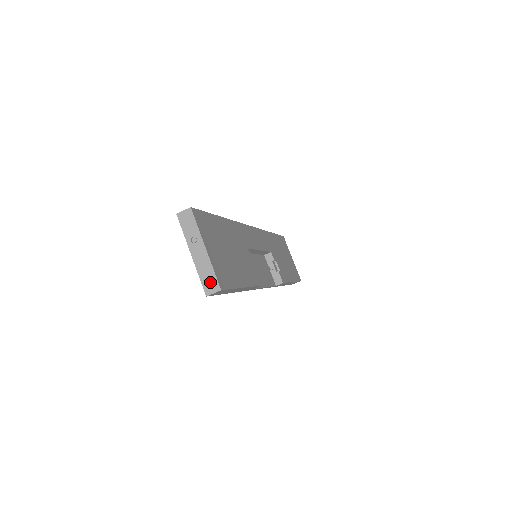
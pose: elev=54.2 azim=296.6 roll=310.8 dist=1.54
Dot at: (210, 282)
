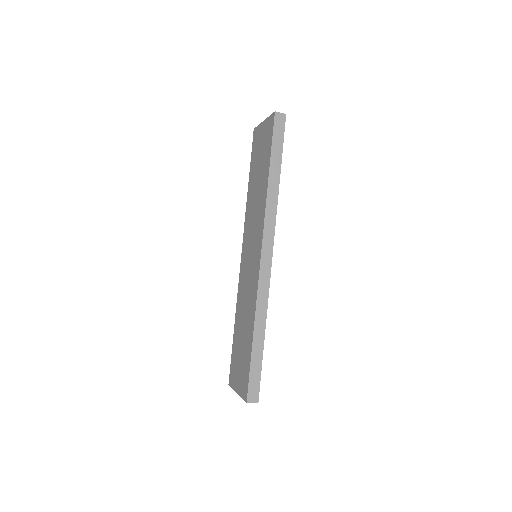
Dot at: occluded
